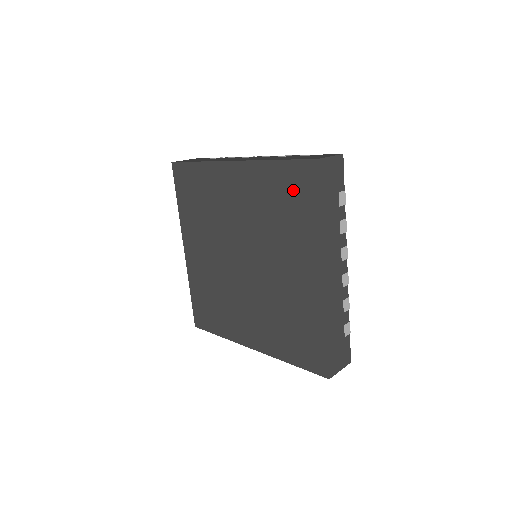
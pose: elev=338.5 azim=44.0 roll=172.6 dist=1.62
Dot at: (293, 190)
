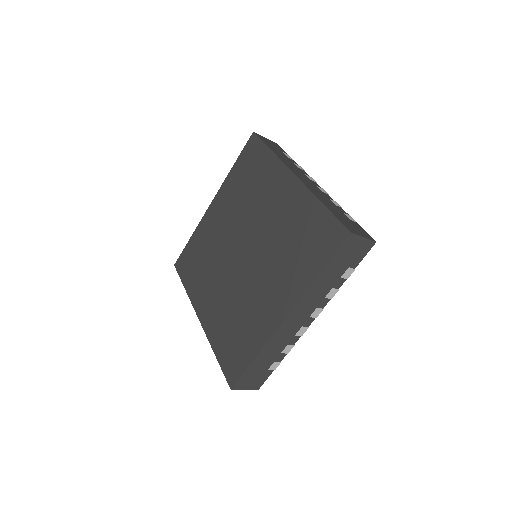
Dot at: (250, 162)
